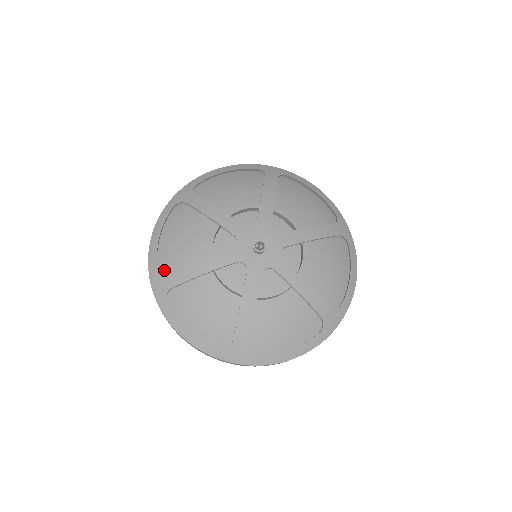
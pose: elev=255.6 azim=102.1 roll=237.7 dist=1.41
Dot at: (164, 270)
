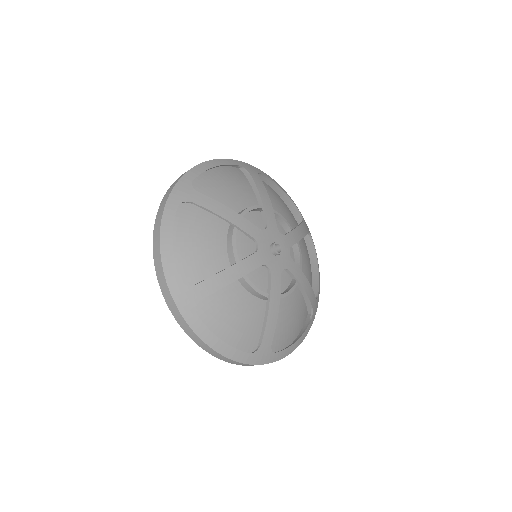
Dot at: occluded
